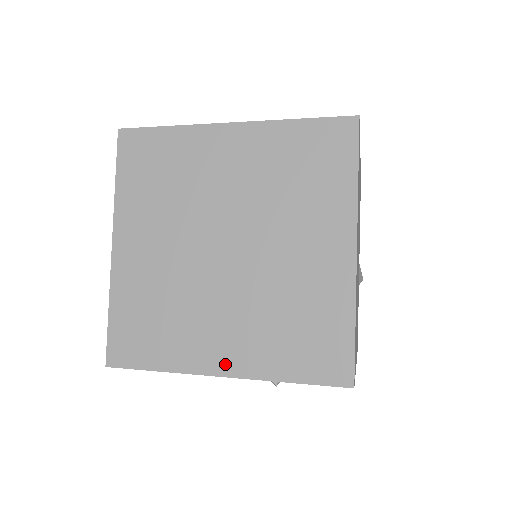
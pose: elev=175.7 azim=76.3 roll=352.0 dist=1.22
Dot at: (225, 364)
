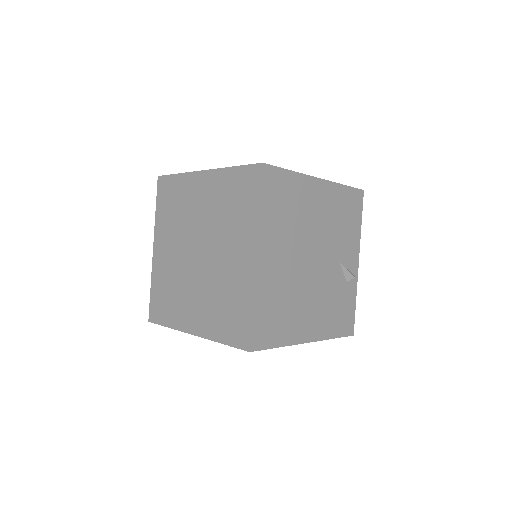
Dot at: (194, 327)
